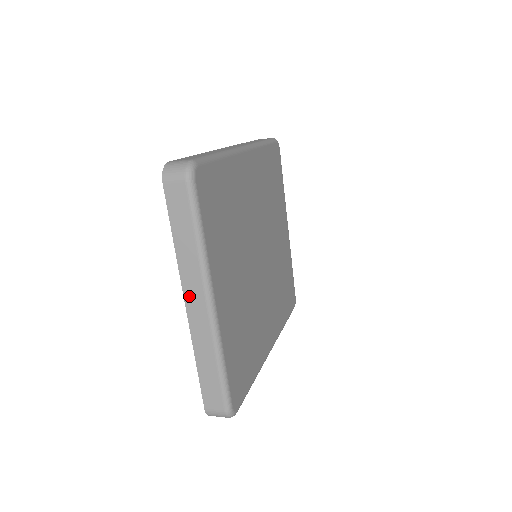
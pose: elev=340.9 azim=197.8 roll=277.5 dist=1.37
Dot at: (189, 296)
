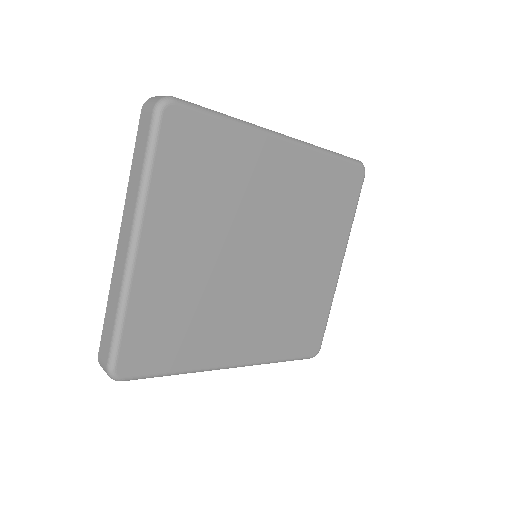
Dot at: (123, 230)
